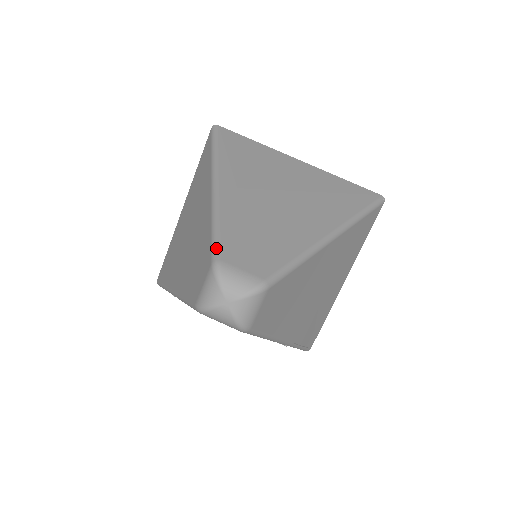
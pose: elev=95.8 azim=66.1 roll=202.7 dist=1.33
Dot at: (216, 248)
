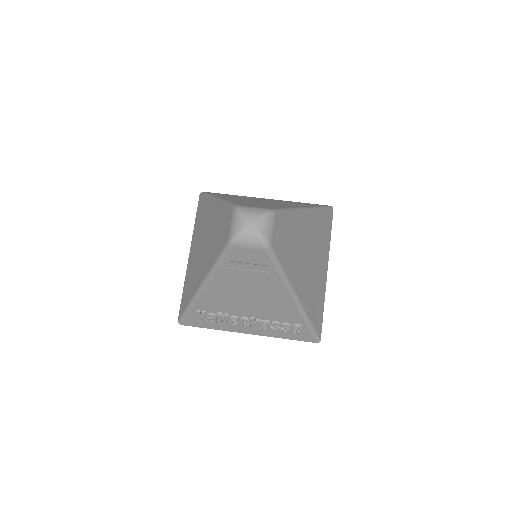
Dot at: (232, 204)
